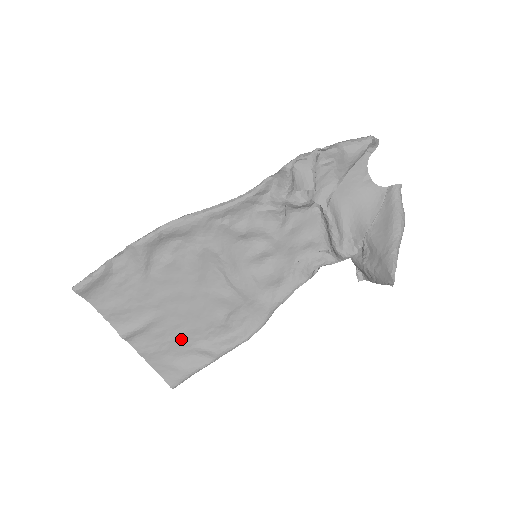
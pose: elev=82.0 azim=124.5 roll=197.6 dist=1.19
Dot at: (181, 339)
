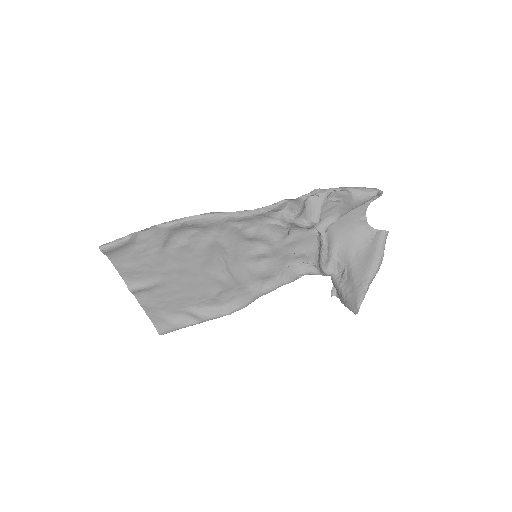
Dot at: (177, 301)
